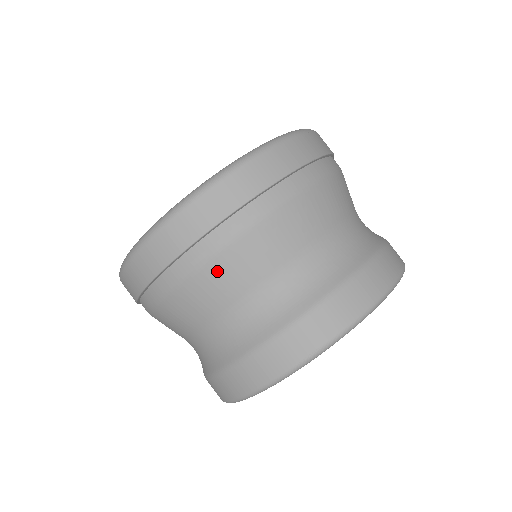
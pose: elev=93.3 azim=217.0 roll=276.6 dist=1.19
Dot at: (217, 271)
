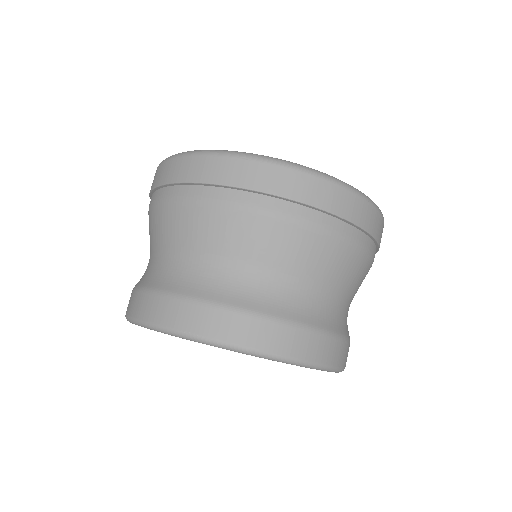
Dot at: (203, 217)
